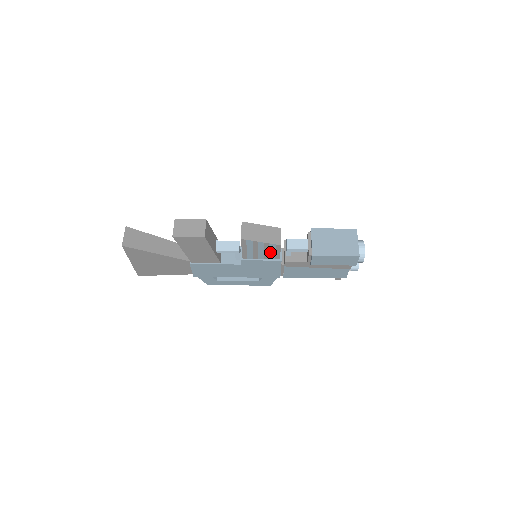
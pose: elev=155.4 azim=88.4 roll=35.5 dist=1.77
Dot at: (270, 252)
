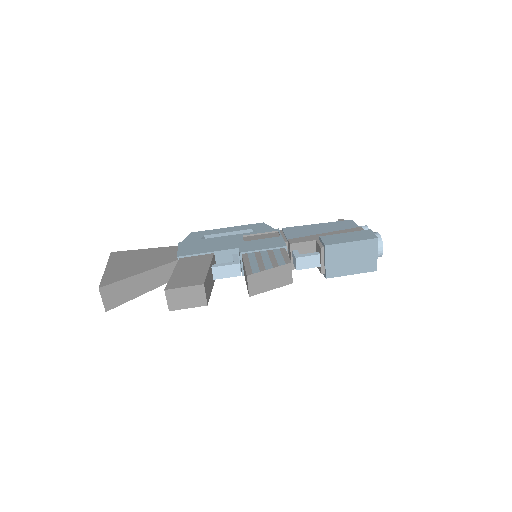
Dot at: occluded
